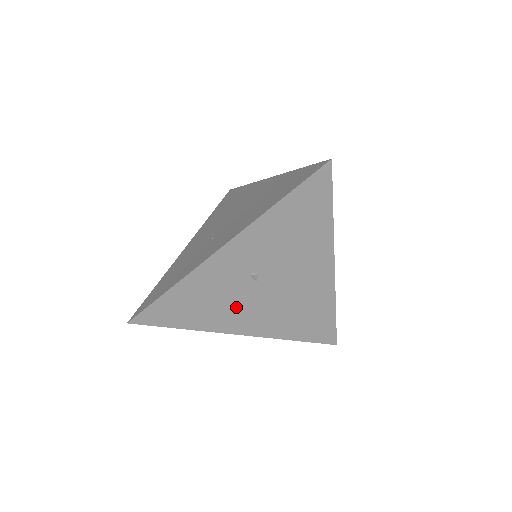
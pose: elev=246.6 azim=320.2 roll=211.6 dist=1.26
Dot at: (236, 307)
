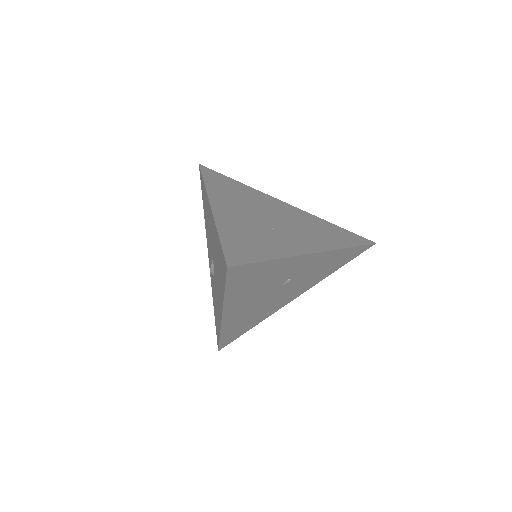
Dot at: (254, 296)
